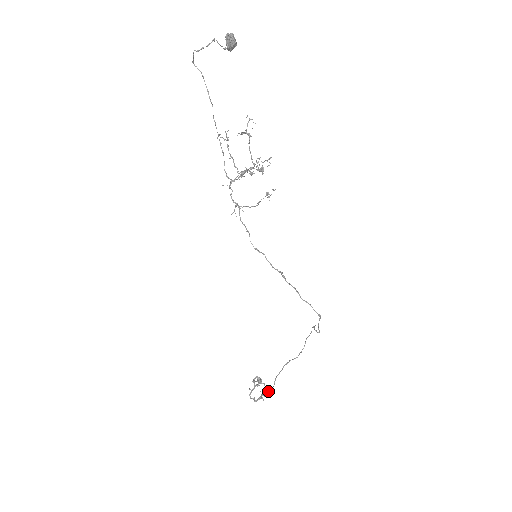
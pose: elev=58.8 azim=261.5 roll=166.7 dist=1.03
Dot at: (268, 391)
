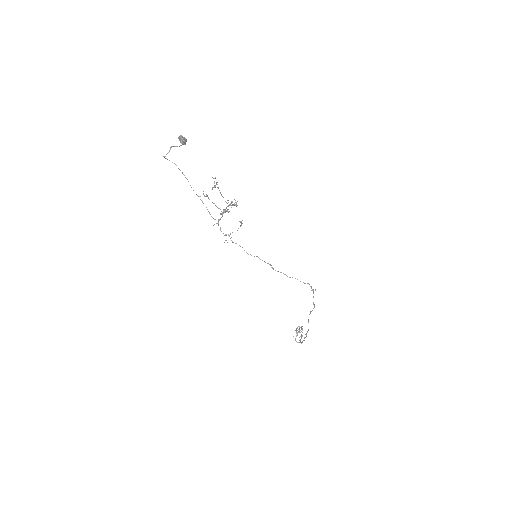
Dot at: (306, 334)
